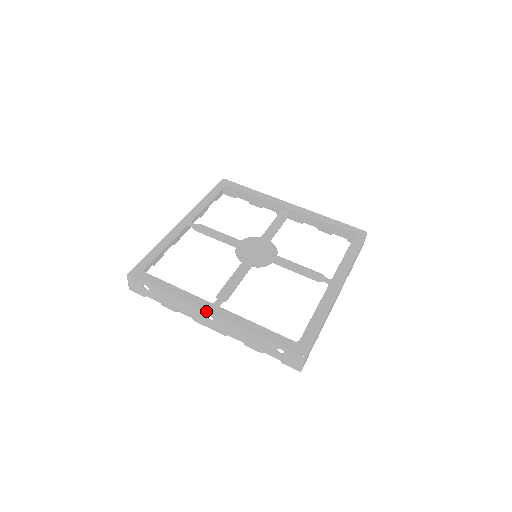
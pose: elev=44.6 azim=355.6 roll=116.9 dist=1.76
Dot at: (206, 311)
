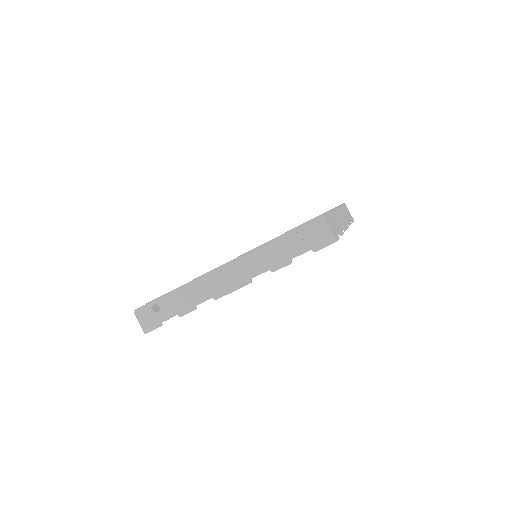
Dot at: (216, 268)
